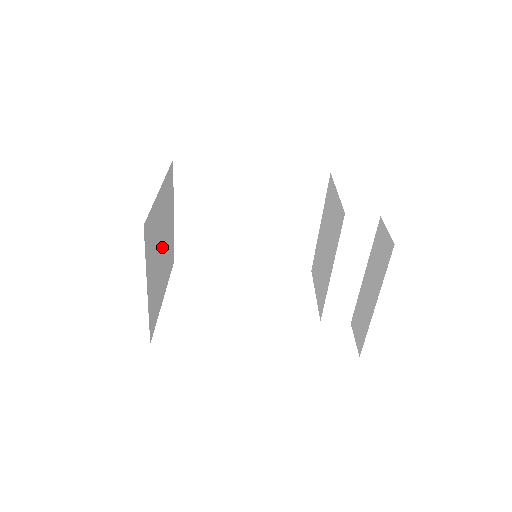
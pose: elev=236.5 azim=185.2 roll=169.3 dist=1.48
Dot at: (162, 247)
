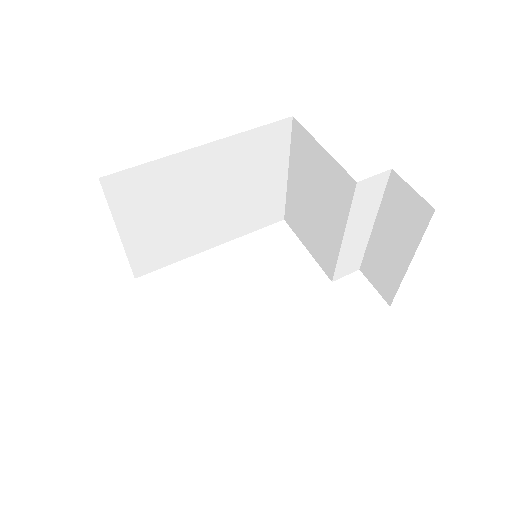
Dot at: occluded
